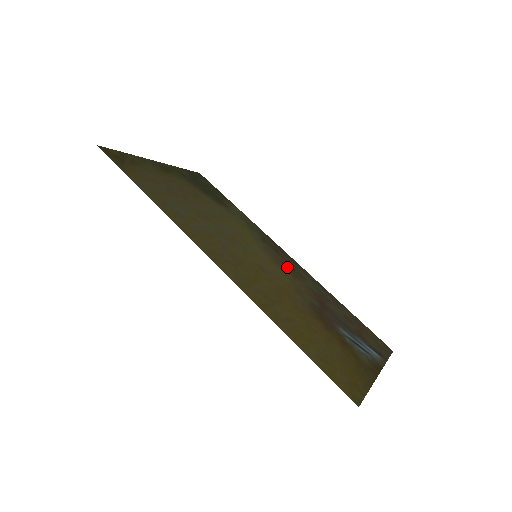
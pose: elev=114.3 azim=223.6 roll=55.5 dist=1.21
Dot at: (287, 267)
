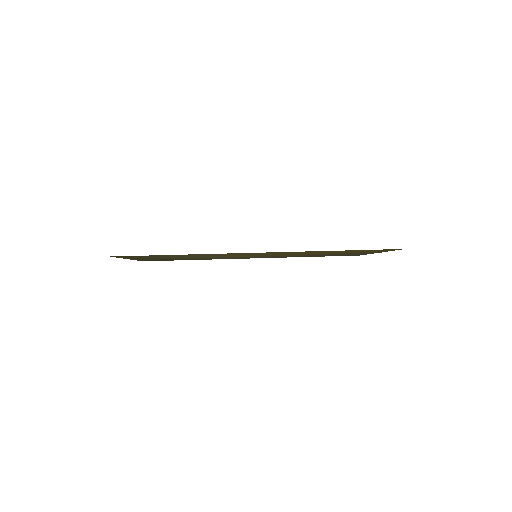
Dot at: occluded
